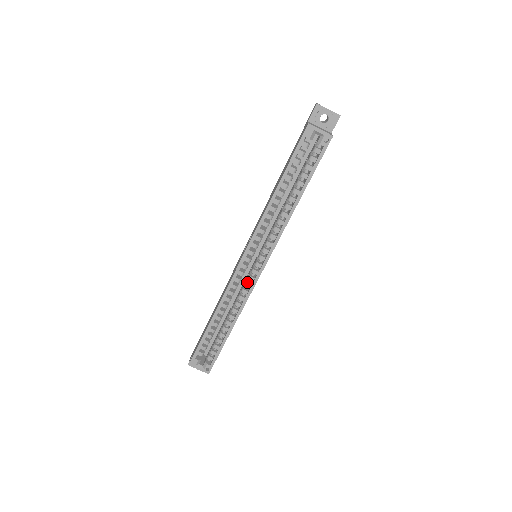
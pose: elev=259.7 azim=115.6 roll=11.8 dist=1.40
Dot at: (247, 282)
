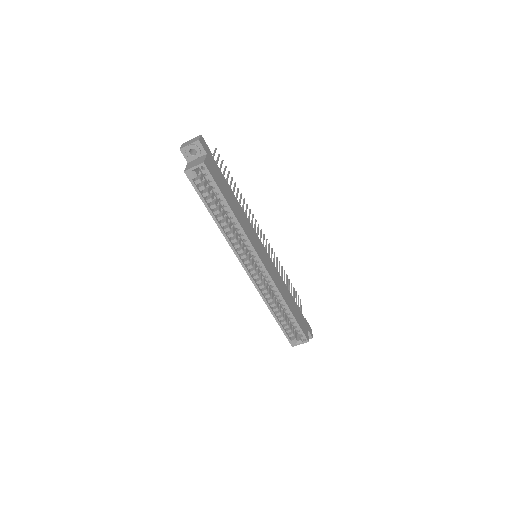
Dot at: (265, 278)
